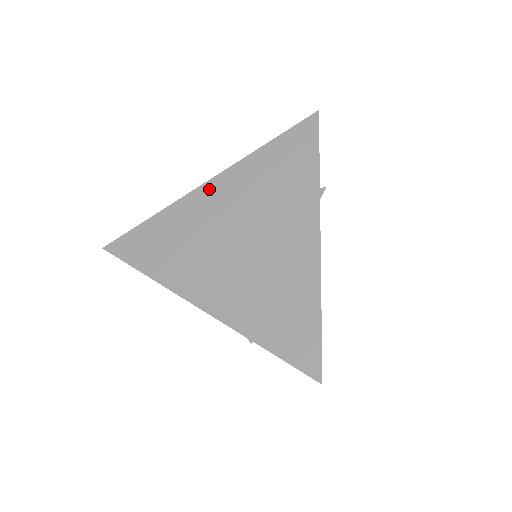
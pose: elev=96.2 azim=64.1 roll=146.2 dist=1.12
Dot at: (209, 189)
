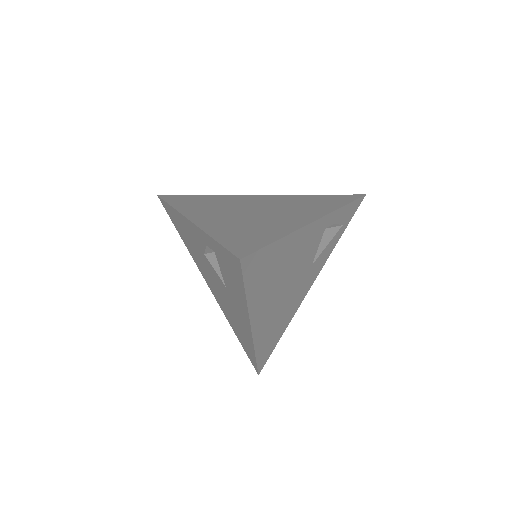
Dot at: (257, 196)
